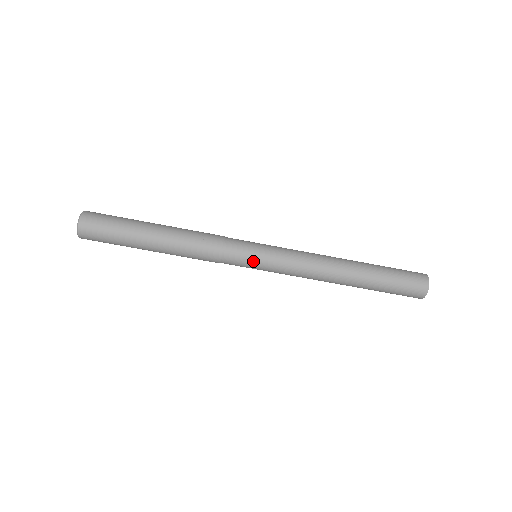
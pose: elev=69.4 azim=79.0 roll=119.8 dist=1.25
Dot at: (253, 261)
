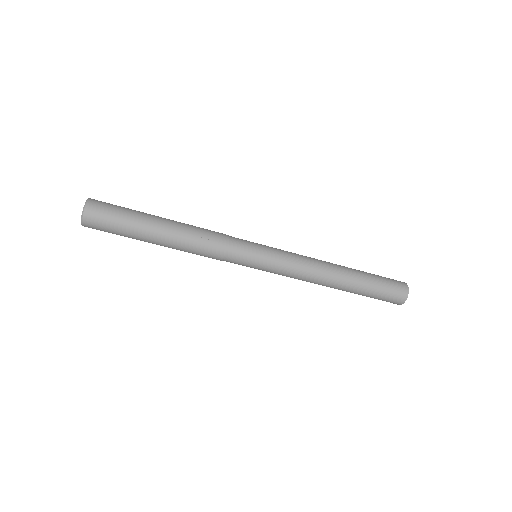
Dot at: (254, 263)
